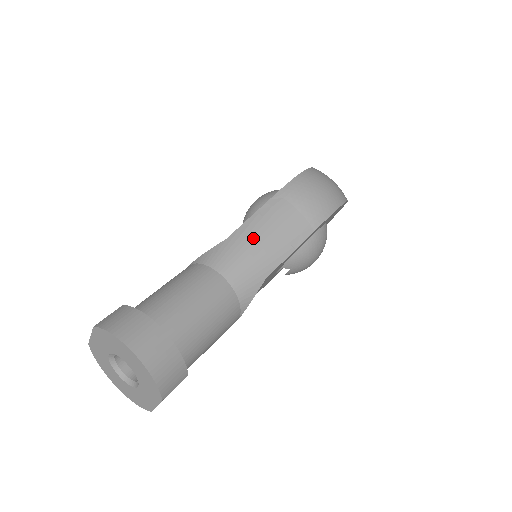
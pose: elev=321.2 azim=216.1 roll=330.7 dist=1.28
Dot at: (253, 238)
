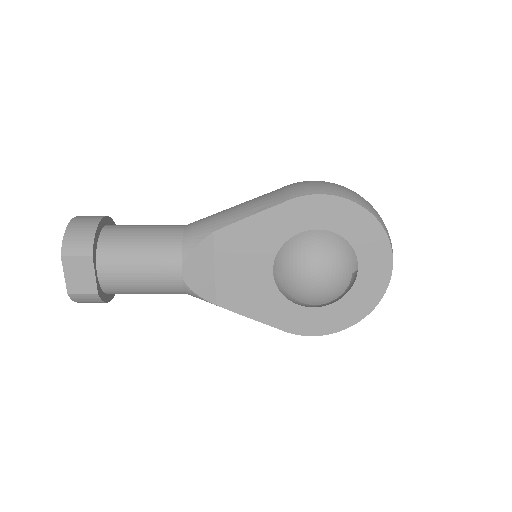
Dot at: (230, 208)
